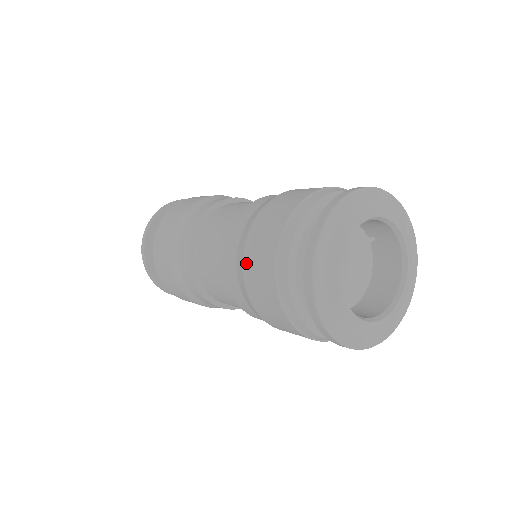
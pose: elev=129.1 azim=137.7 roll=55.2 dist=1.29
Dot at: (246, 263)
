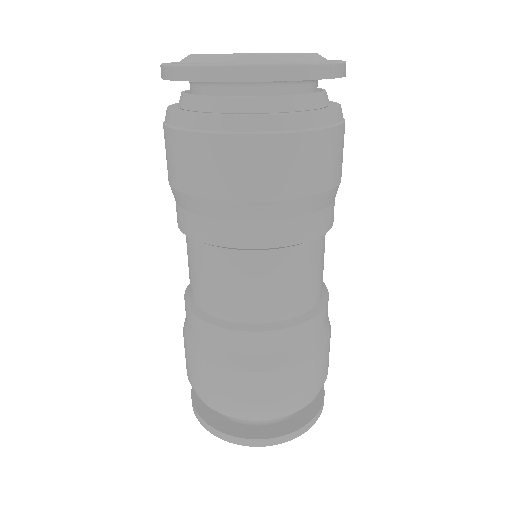
Dot at: occluded
